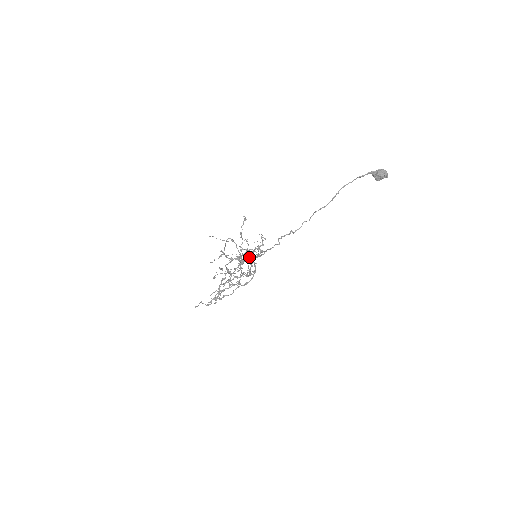
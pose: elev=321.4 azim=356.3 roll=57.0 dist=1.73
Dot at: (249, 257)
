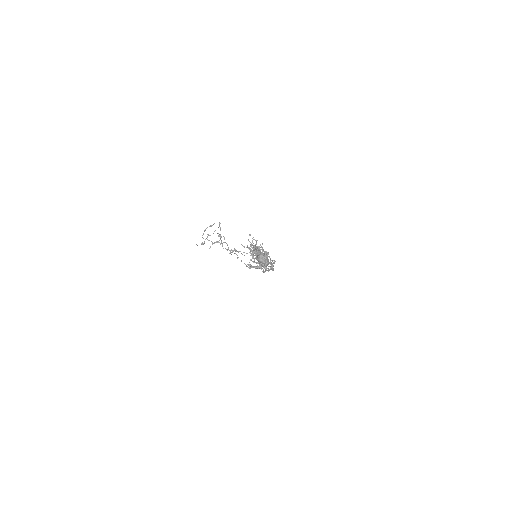
Dot at: occluded
